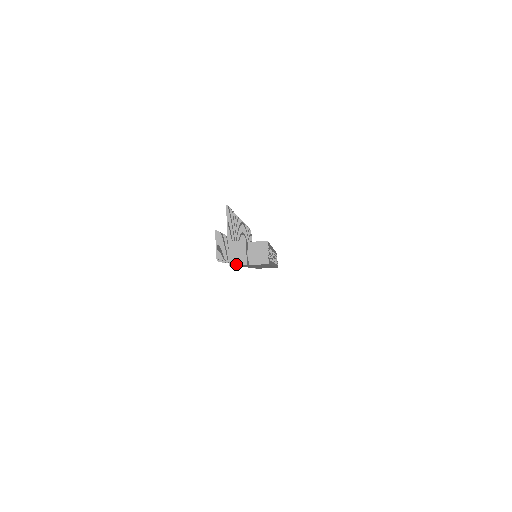
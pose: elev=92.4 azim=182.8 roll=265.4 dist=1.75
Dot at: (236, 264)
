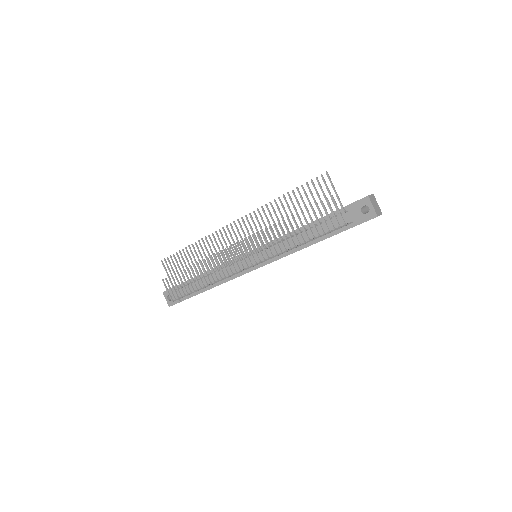
Dot at: (379, 215)
